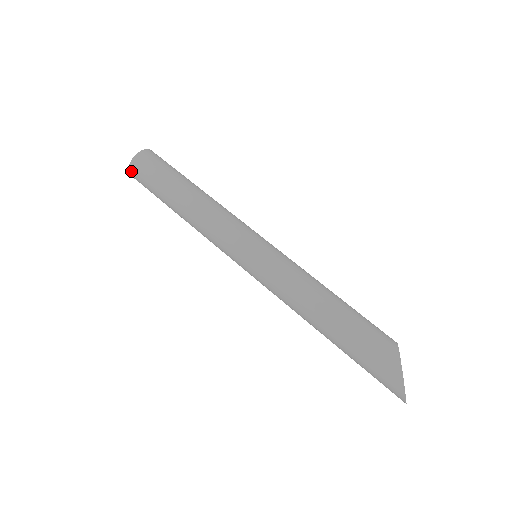
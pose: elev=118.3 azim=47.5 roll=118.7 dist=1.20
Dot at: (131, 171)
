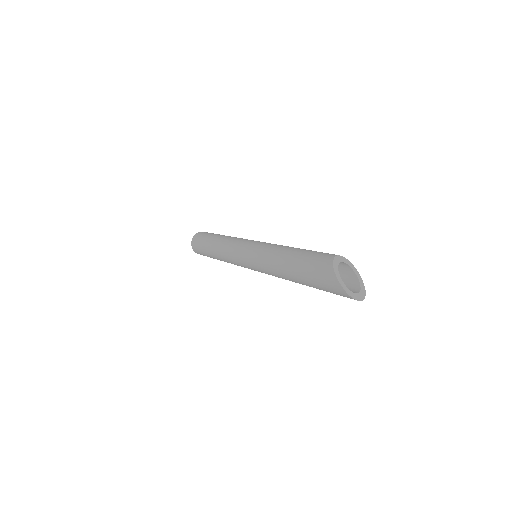
Dot at: (193, 248)
